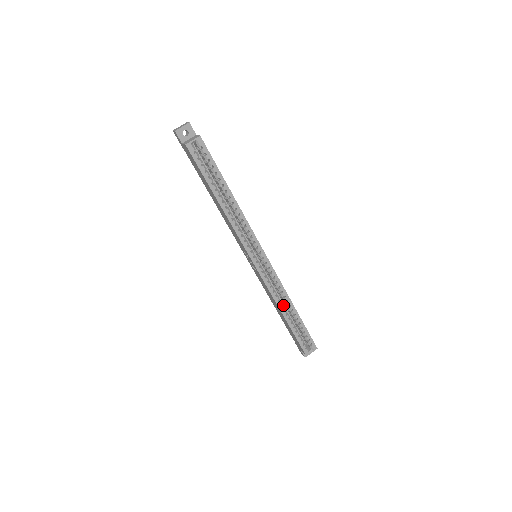
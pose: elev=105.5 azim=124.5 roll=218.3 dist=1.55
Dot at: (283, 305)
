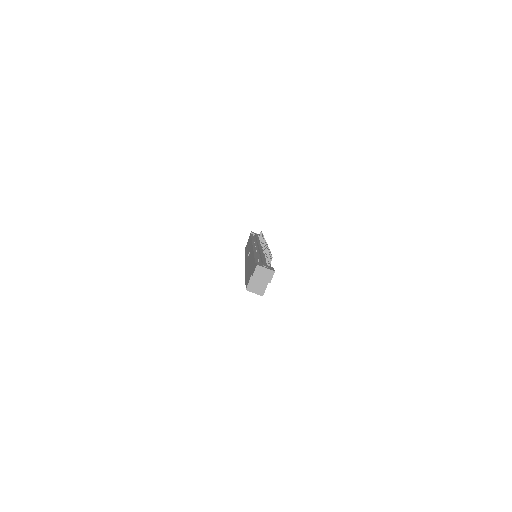
Dot at: occluded
